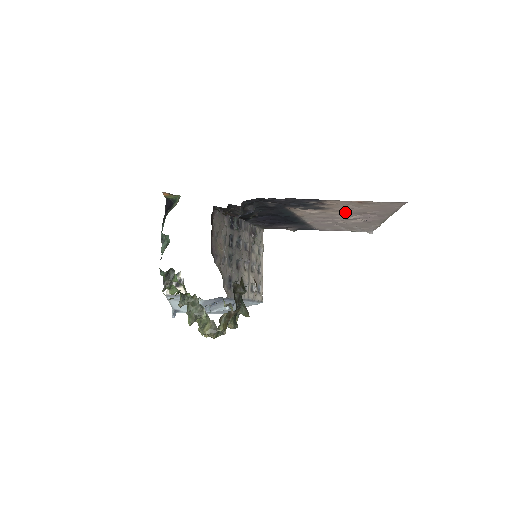
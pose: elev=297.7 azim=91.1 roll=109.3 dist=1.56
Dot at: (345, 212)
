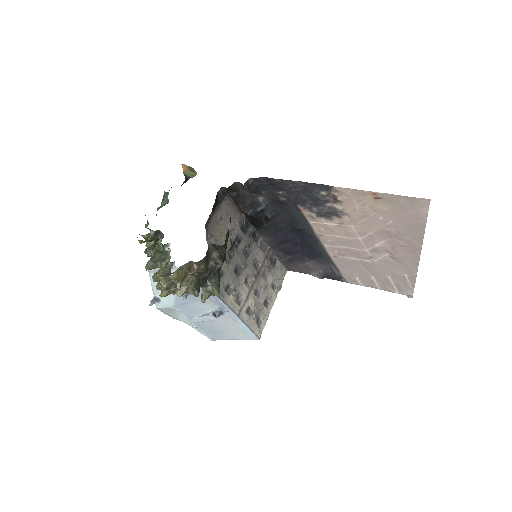
Dot at: (365, 227)
